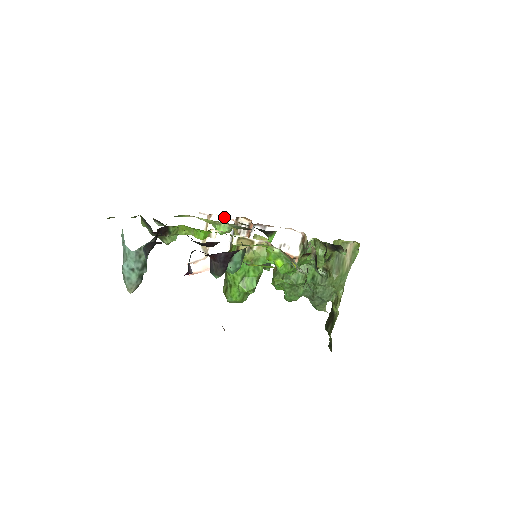
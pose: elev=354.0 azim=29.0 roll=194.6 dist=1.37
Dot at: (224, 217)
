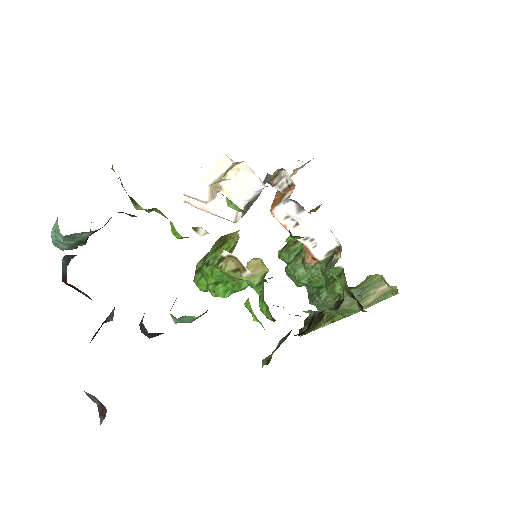
Dot at: occluded
